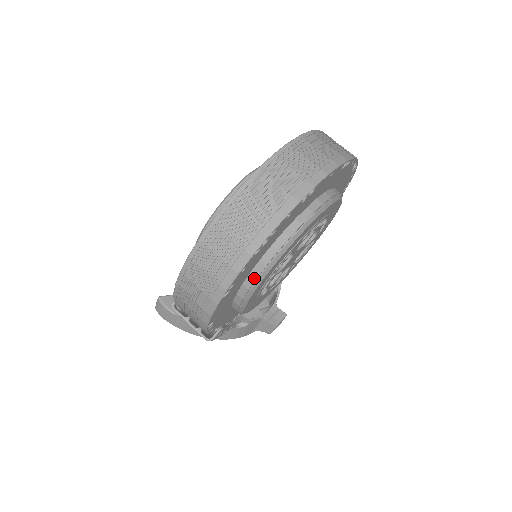
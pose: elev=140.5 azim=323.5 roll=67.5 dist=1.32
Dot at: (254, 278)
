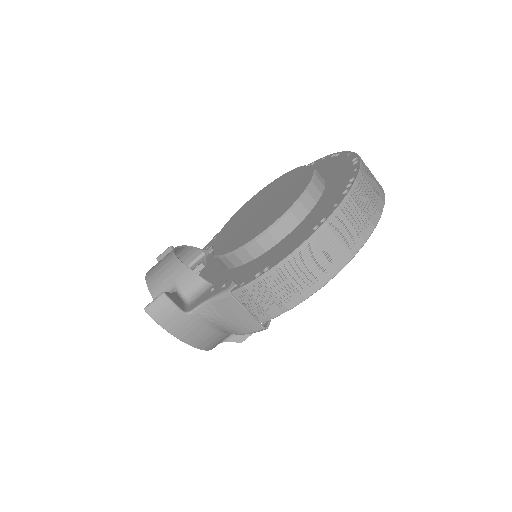
Dot at: occluded
